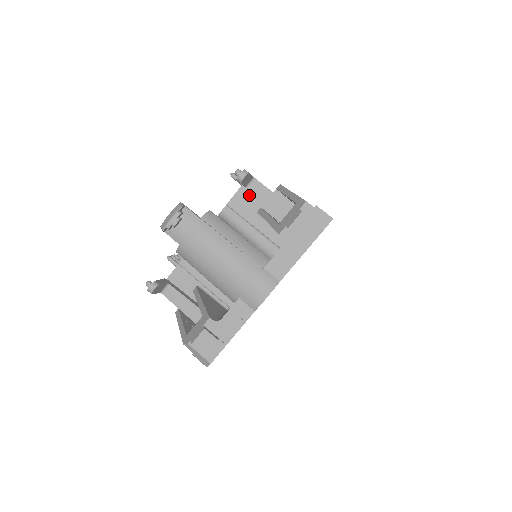
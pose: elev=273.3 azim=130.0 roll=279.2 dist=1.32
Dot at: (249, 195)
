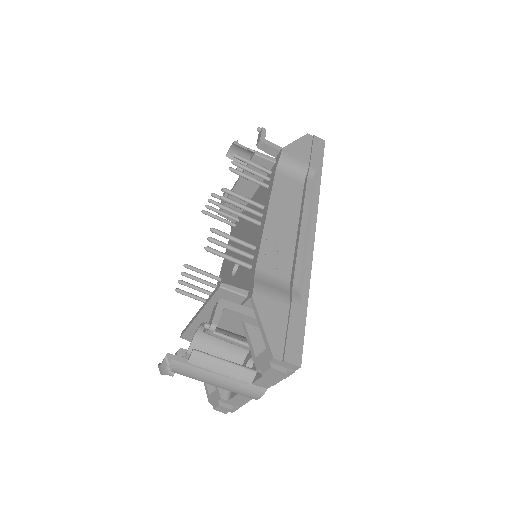
Dot at: (226, 297)
